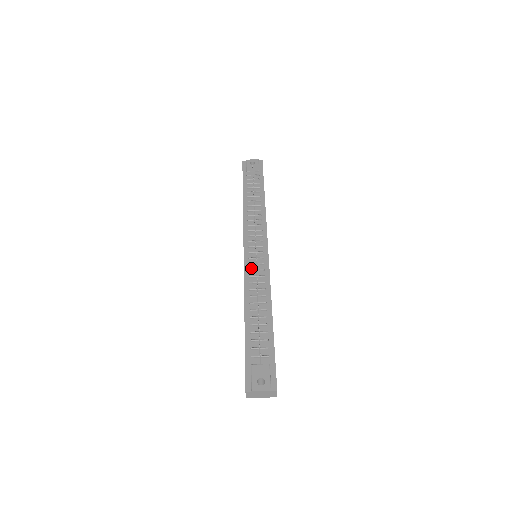
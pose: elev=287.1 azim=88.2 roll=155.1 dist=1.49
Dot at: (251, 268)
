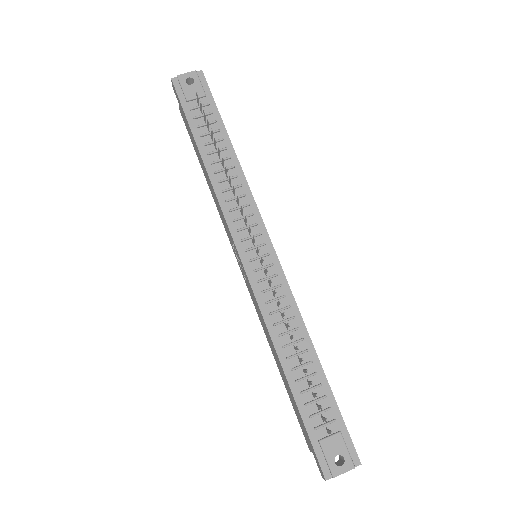
Dot at: (262, 287)
